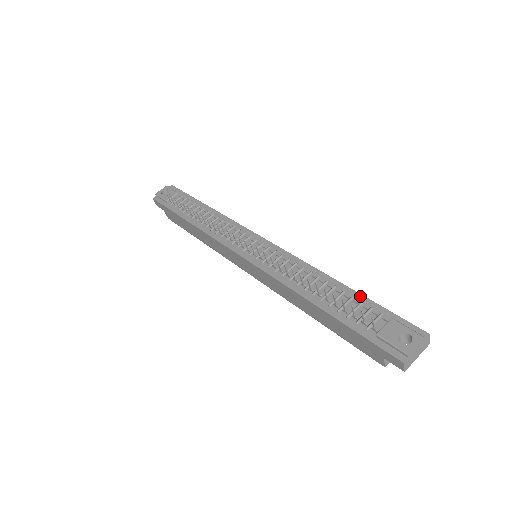
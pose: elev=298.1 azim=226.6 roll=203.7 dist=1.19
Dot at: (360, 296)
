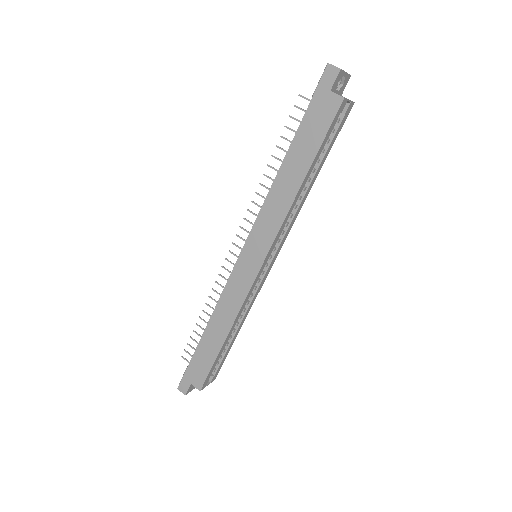
Dot at: occluded
